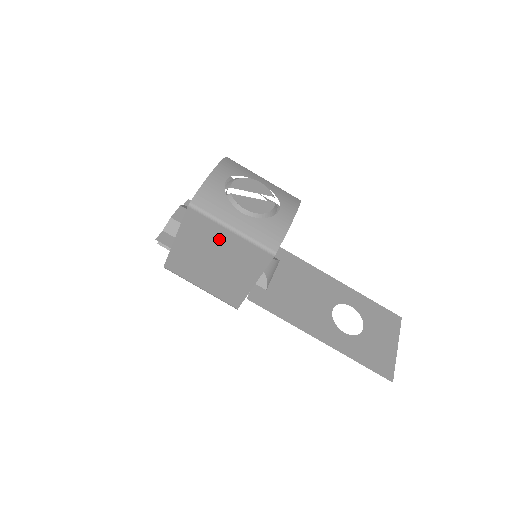
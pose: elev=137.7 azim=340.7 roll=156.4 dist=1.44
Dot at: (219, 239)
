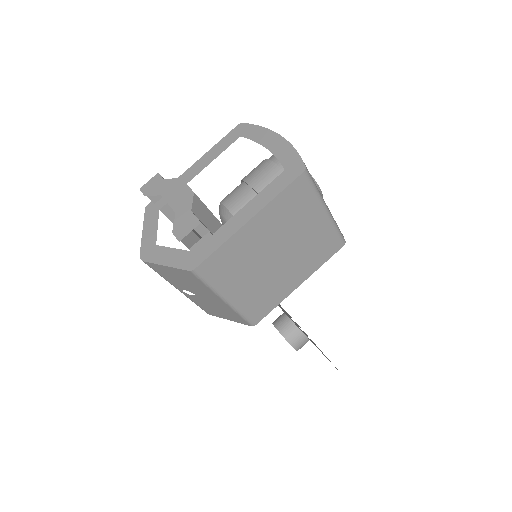
Dot at: (306, 222)
